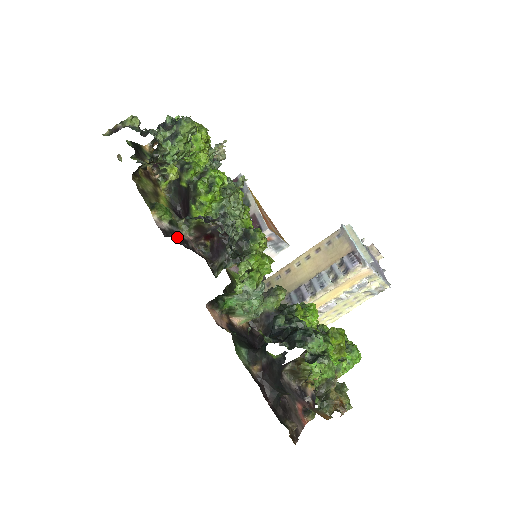
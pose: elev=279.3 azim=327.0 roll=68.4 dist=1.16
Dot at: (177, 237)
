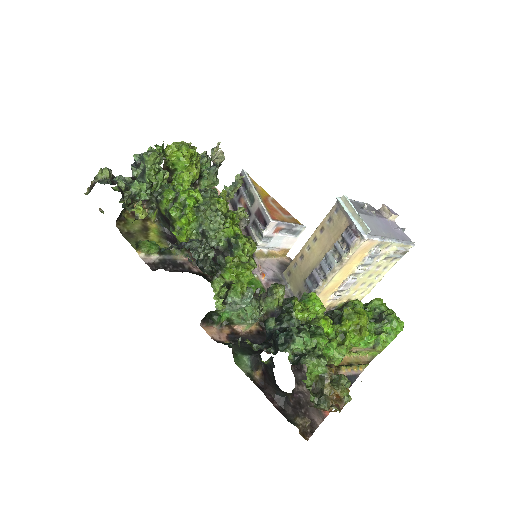
Dot at: (170, 264)
